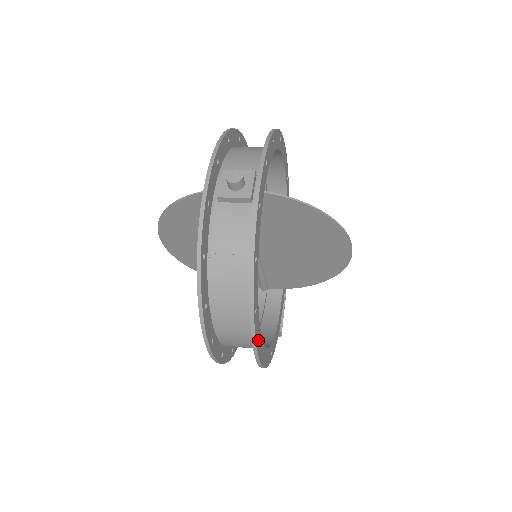
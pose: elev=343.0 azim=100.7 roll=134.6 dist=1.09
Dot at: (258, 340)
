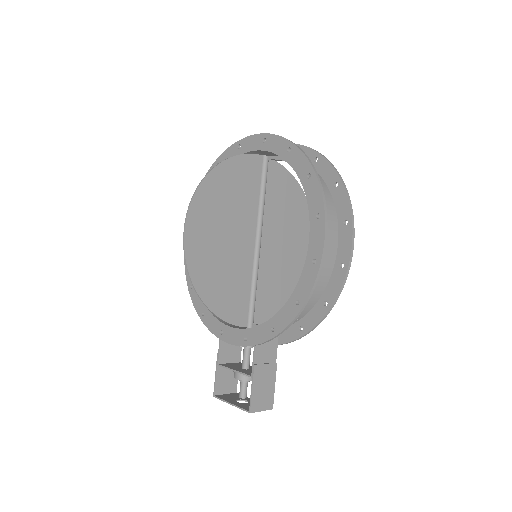
Dot at: (346, 215)
